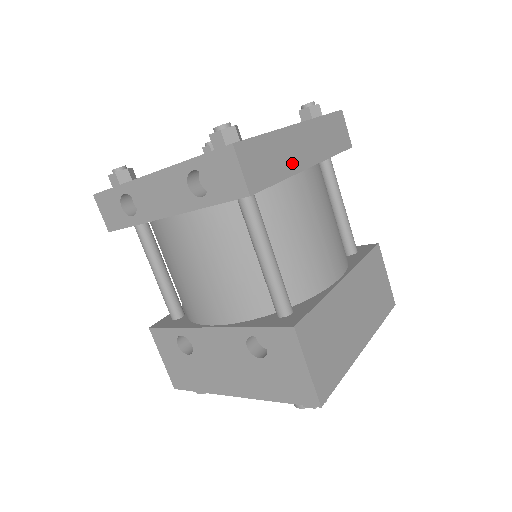
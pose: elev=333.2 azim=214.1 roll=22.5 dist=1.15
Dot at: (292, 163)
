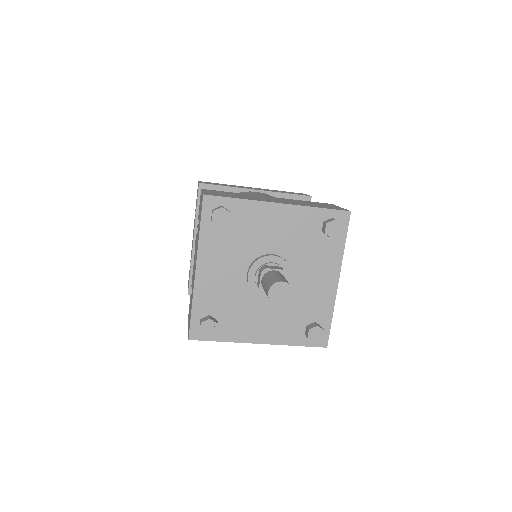
Dot at: (240, 187)
